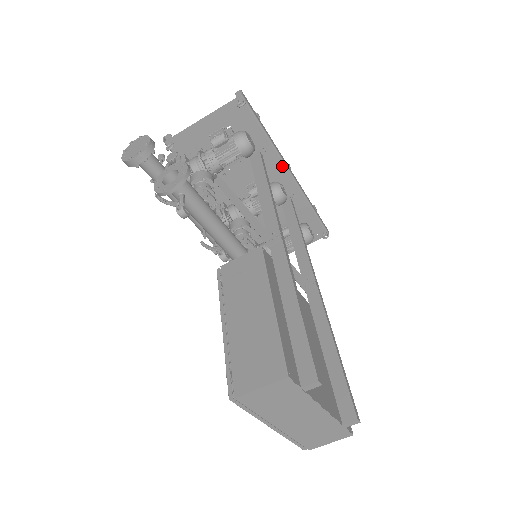
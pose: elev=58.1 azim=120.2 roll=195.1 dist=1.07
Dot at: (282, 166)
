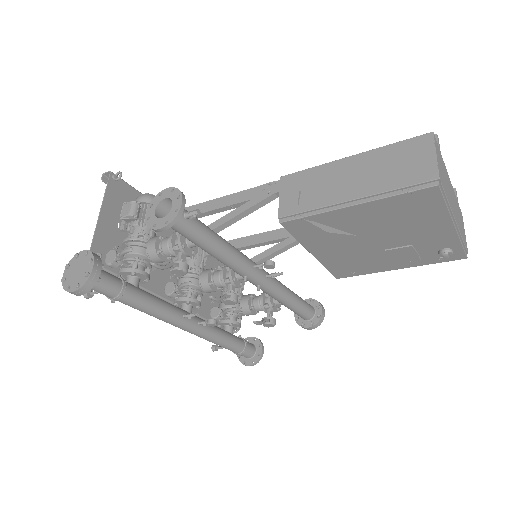
Dot at: occluded
